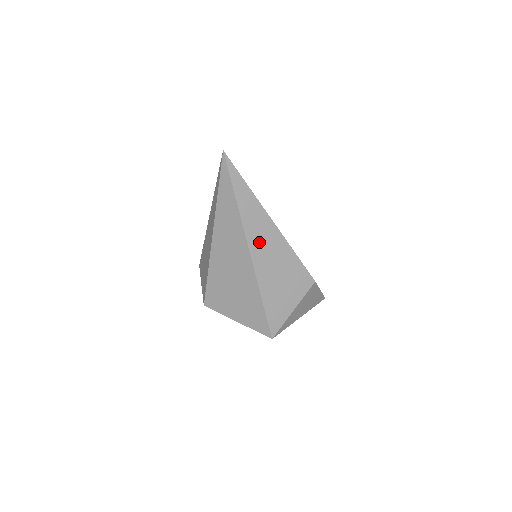
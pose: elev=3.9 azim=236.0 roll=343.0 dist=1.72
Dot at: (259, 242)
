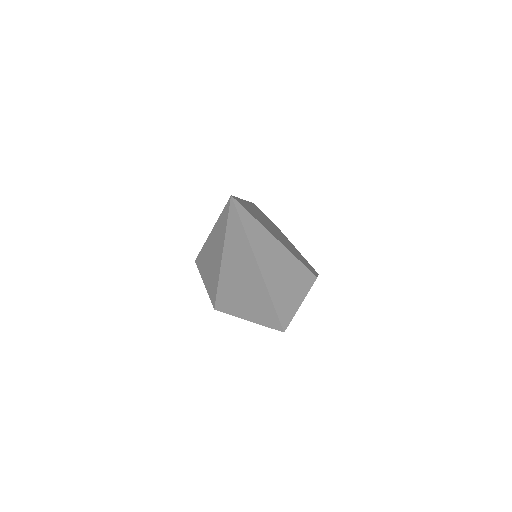
Dot at: (269, 263)
